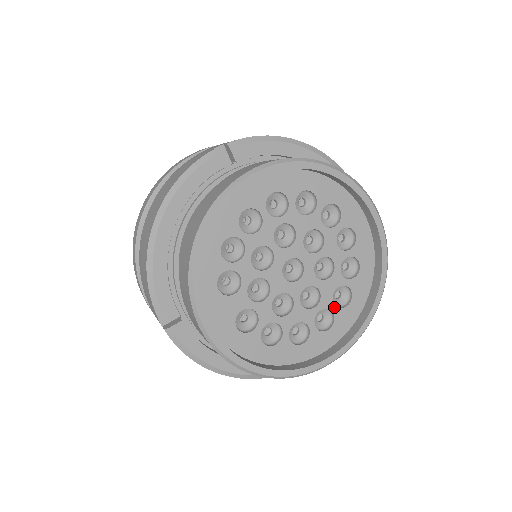
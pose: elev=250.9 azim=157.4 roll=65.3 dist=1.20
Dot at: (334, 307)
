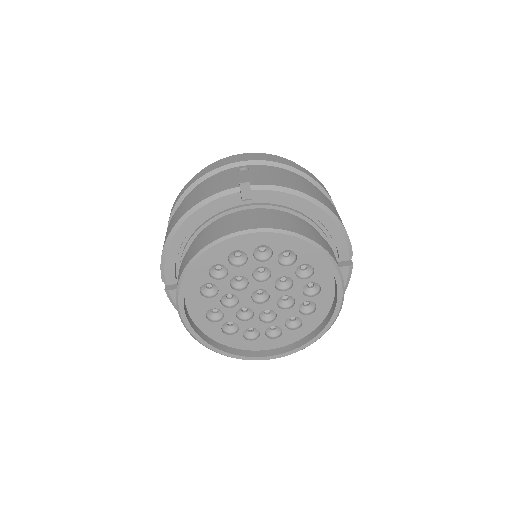
Dot at: (284, 327)
